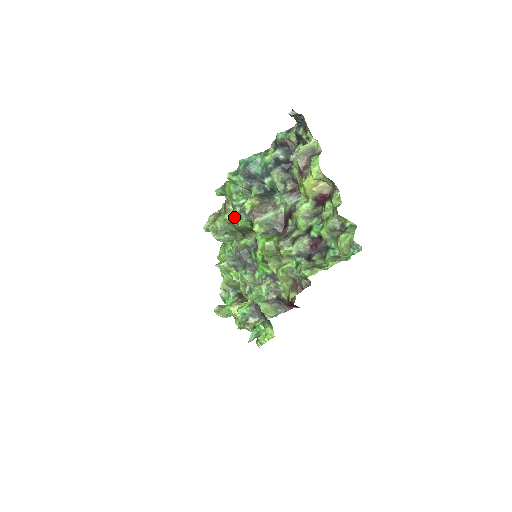
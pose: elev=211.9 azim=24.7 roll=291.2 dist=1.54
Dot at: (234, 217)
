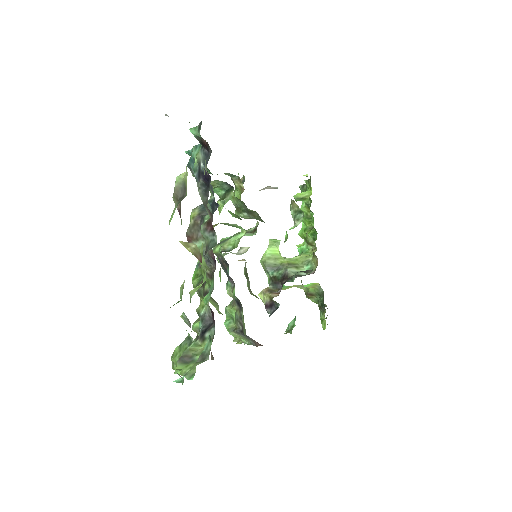
Dot at: occluded
